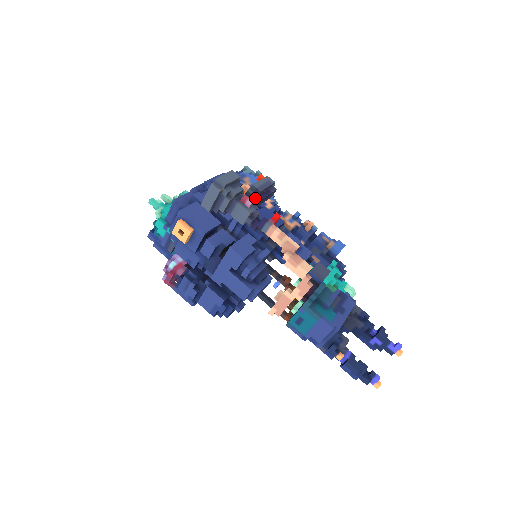
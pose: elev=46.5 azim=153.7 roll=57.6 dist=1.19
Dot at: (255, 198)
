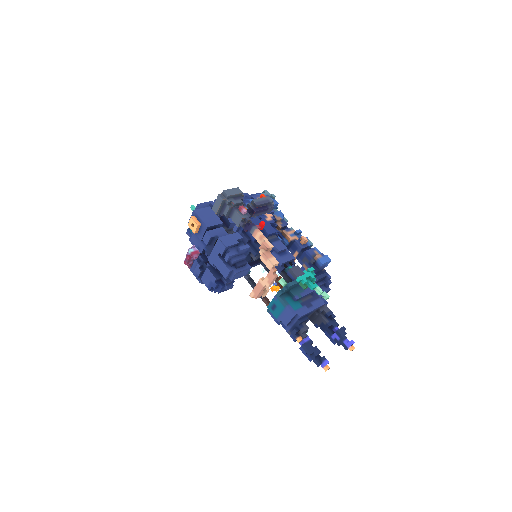
Dot at: (252, 209)
